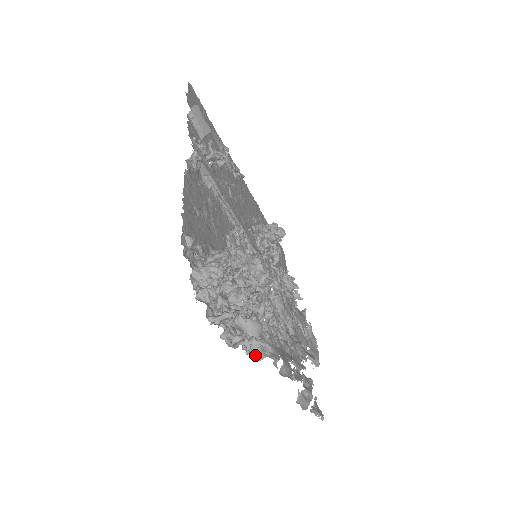
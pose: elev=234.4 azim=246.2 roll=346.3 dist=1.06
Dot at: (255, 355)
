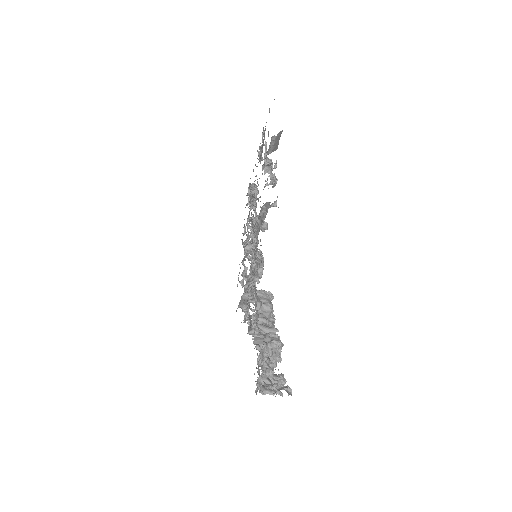
Dot at: occluded
